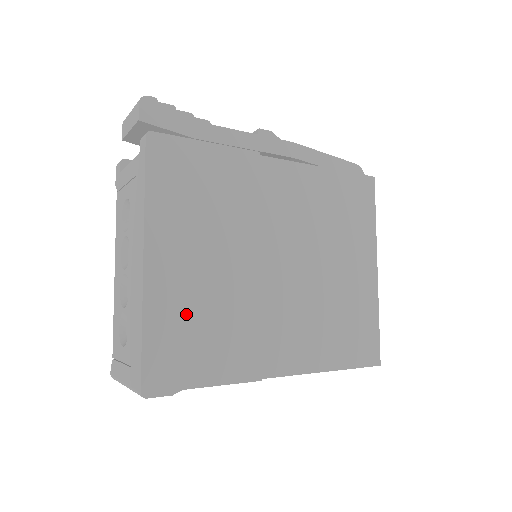
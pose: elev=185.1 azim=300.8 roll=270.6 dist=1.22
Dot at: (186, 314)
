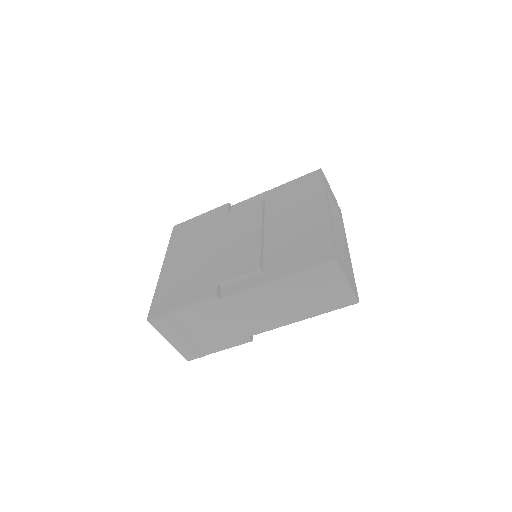
Dot at: (177, 280)
